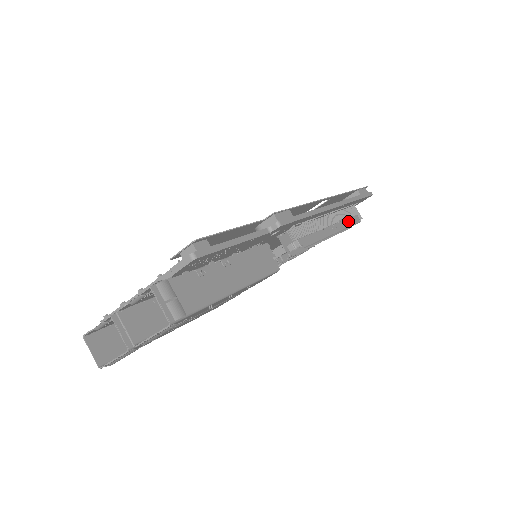
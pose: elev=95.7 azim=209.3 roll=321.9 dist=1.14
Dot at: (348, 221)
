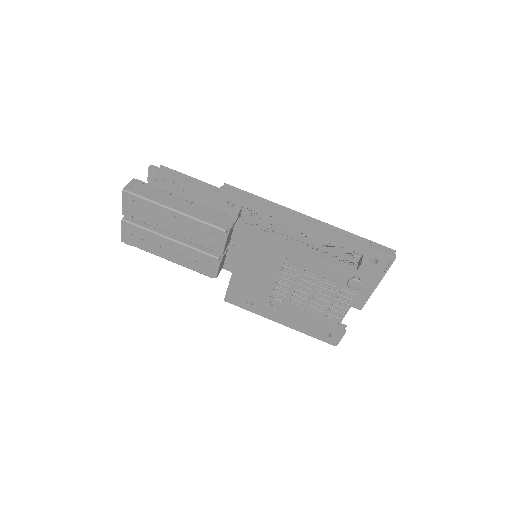
Dot at: (333, 251)
